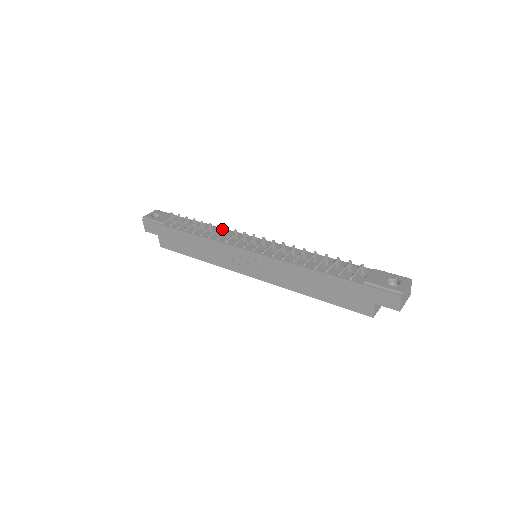
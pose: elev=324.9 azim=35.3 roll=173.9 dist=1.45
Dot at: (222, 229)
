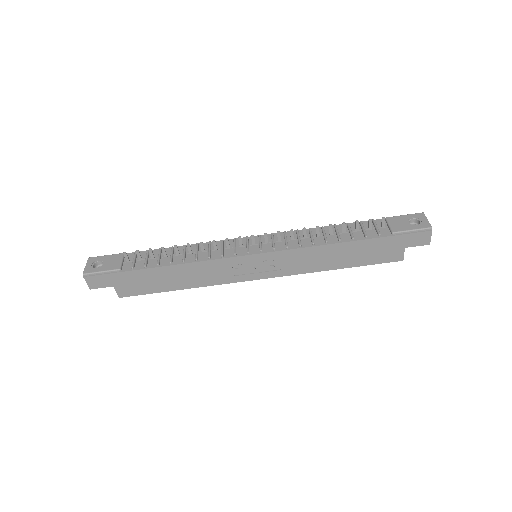
Dot at: (198, 245)
